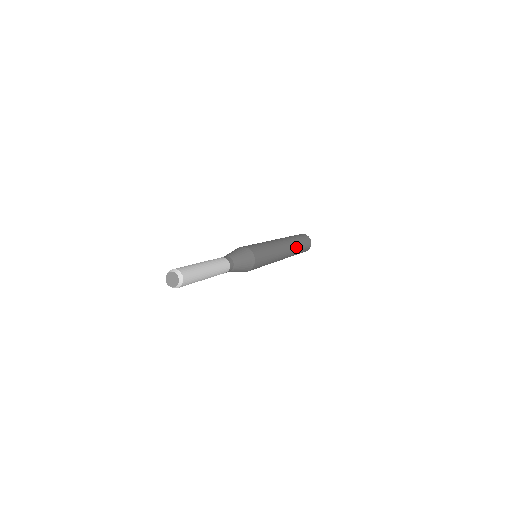
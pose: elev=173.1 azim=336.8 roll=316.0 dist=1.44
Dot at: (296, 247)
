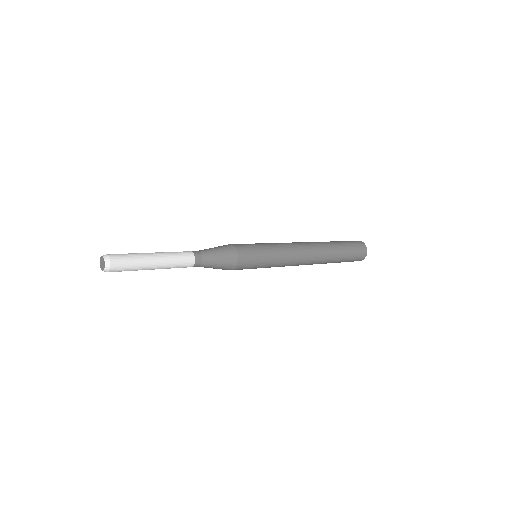
Dot at: (330, 251)
